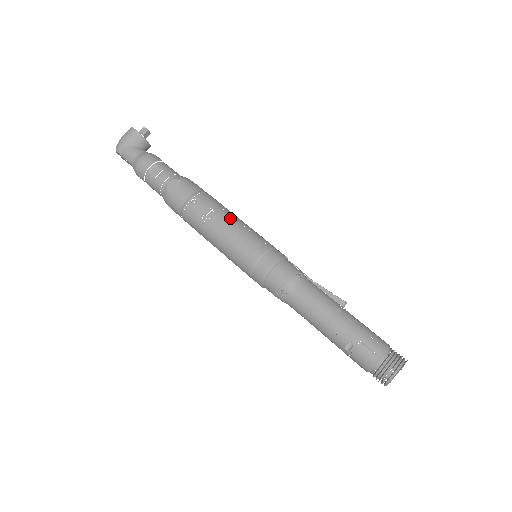
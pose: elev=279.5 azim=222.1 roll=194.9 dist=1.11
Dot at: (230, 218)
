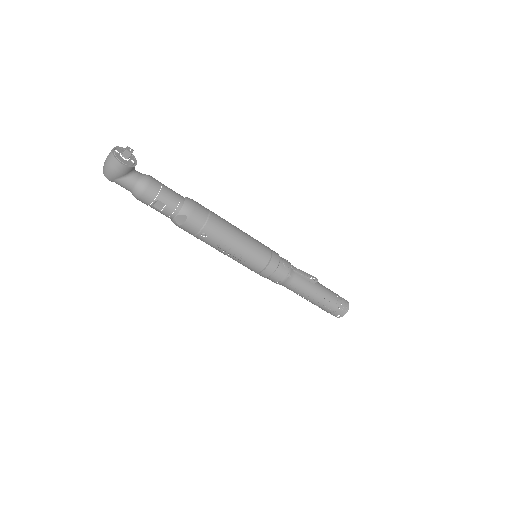
Dot at: (236, 244)
